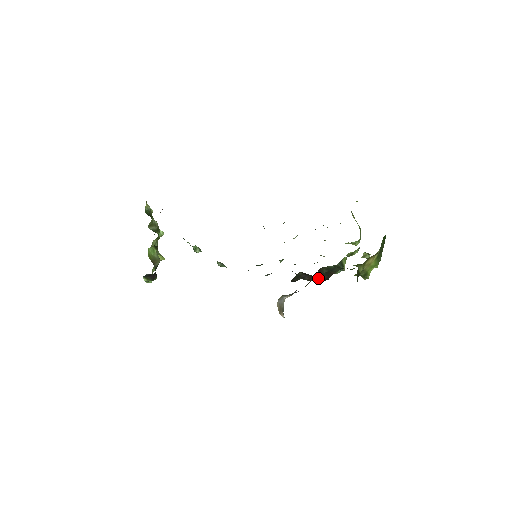
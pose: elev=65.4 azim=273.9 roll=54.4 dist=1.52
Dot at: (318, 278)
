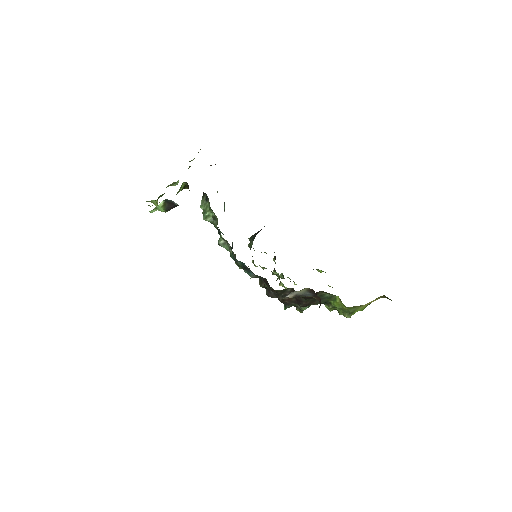
Dot at: (292, 303)
